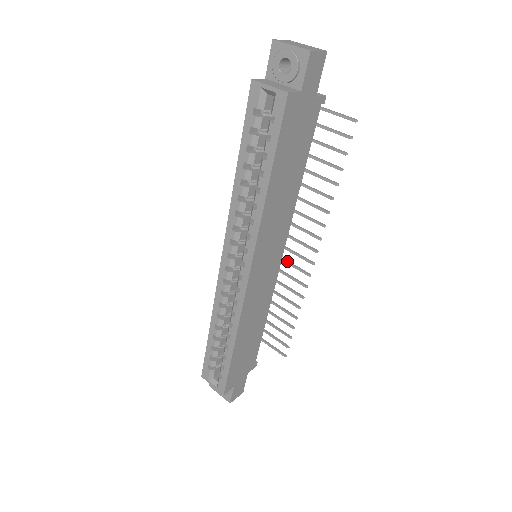
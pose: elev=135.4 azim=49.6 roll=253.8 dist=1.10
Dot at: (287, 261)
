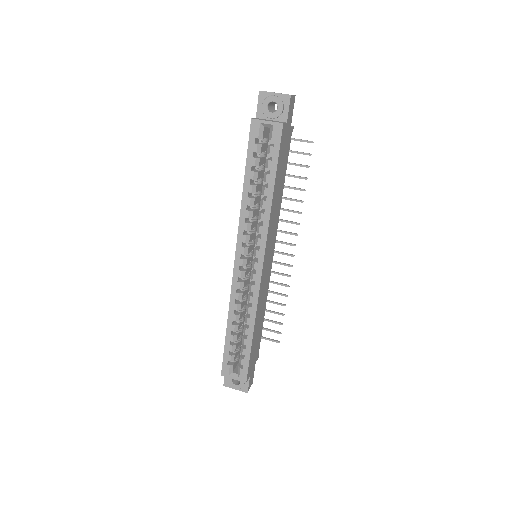
Dot at: occluded
